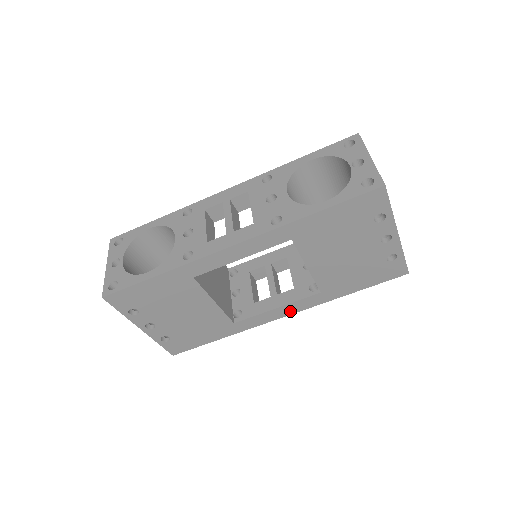
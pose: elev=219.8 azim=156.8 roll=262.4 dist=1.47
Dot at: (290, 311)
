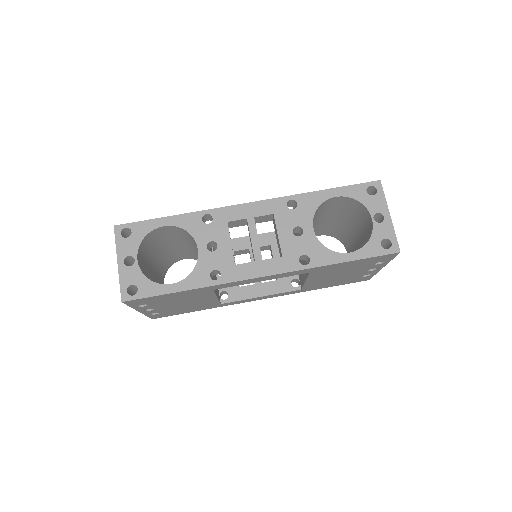
Dot at: (270, 297)
